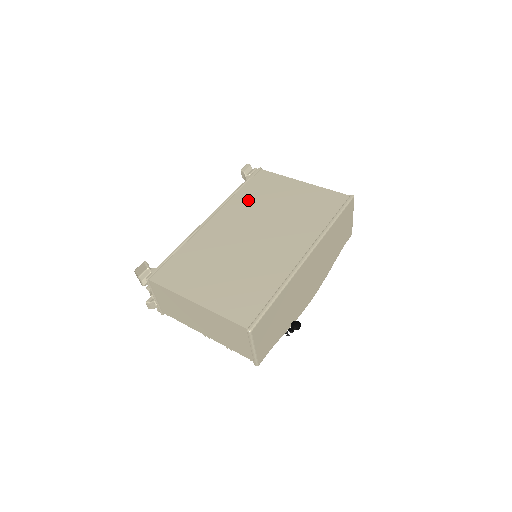
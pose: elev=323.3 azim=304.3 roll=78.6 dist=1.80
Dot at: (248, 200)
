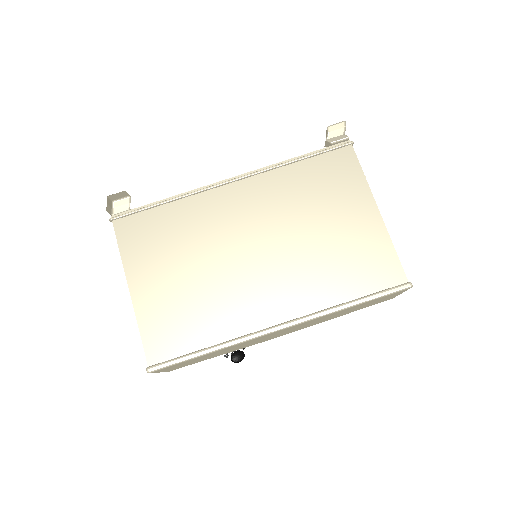
Dot at: (293, 187)
